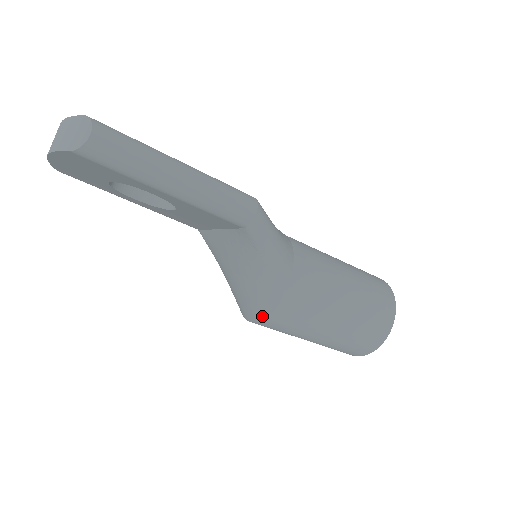
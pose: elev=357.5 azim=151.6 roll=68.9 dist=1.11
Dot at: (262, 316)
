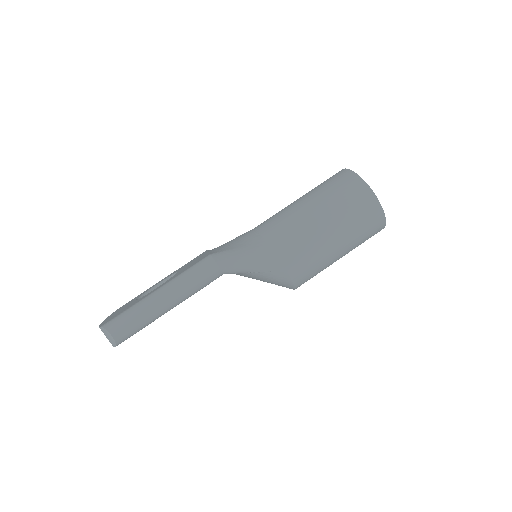
Dot at: (292, 287)
